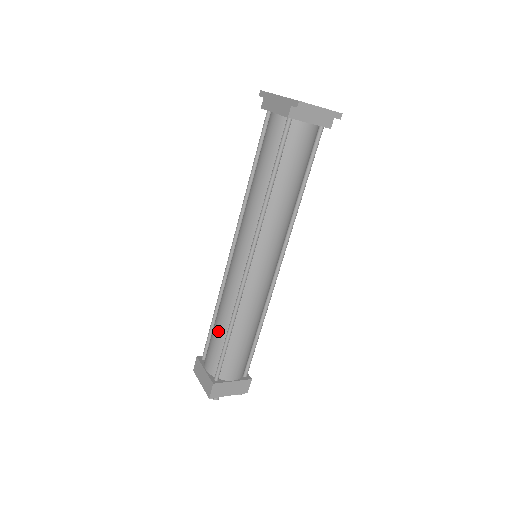
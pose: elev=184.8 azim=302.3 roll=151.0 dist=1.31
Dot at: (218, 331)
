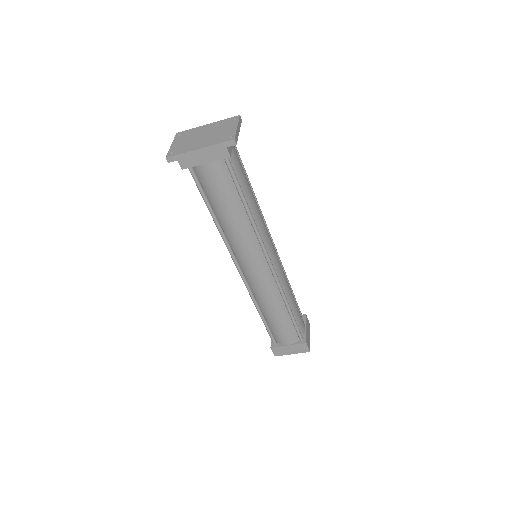
Dot at: (280, 319)
